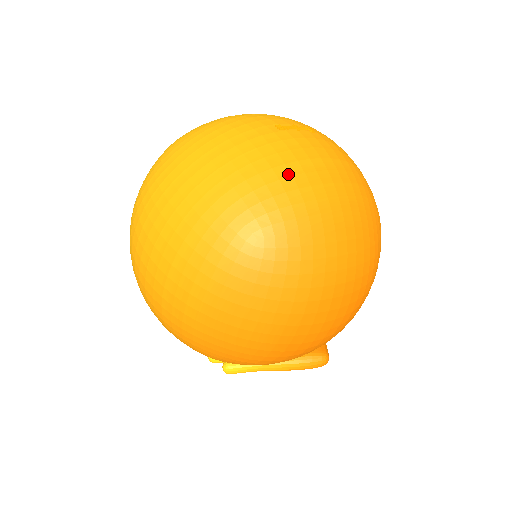
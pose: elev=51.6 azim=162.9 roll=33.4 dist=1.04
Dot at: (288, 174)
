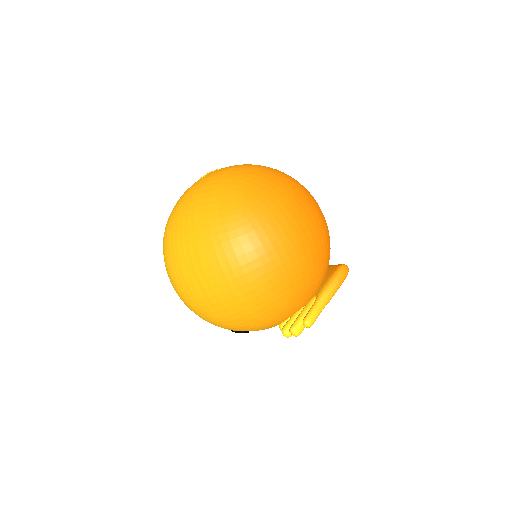
Dot at: (225, 180)
